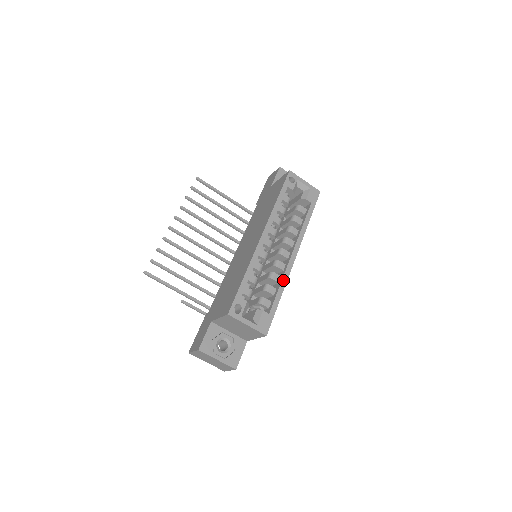
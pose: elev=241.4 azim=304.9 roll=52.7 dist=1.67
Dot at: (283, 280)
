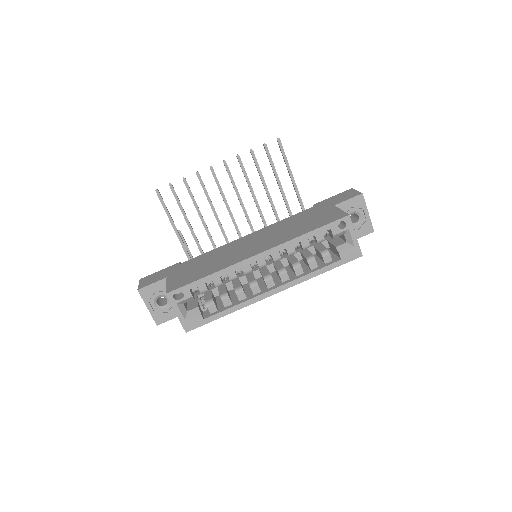
Dot at: (243, 303)
